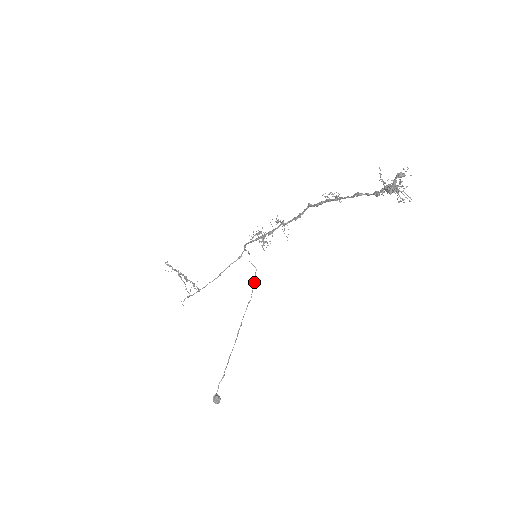
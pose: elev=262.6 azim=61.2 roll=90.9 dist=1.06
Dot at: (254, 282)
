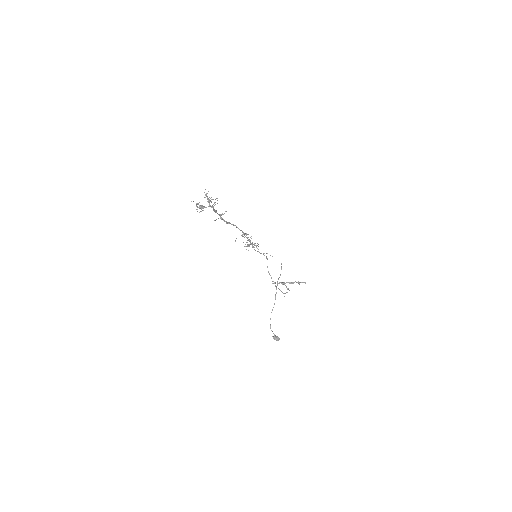
Dot at: occluded
